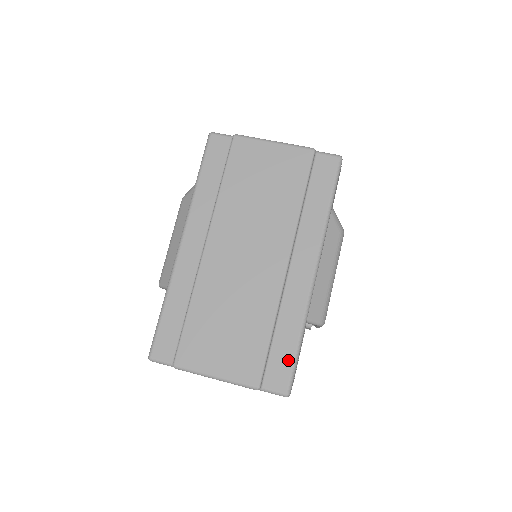
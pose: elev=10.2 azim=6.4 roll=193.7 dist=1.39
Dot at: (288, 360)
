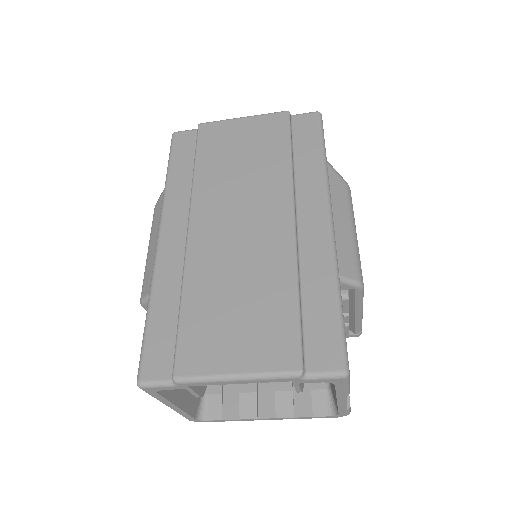
Dot at: (331, 326)
